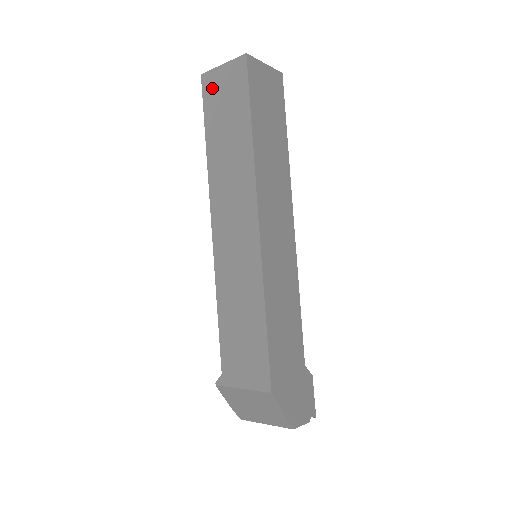
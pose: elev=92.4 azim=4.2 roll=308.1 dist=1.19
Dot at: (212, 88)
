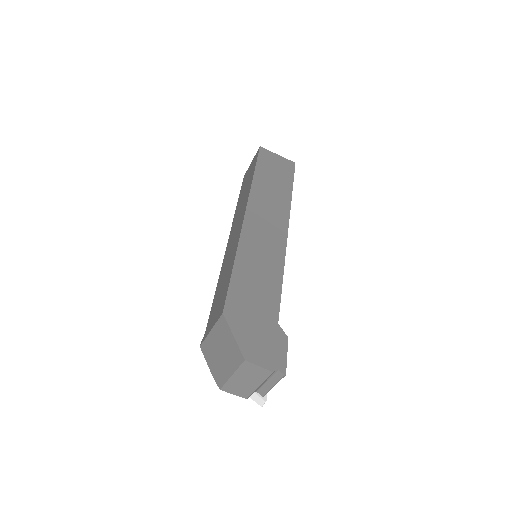
Dot at: (246, 176)
